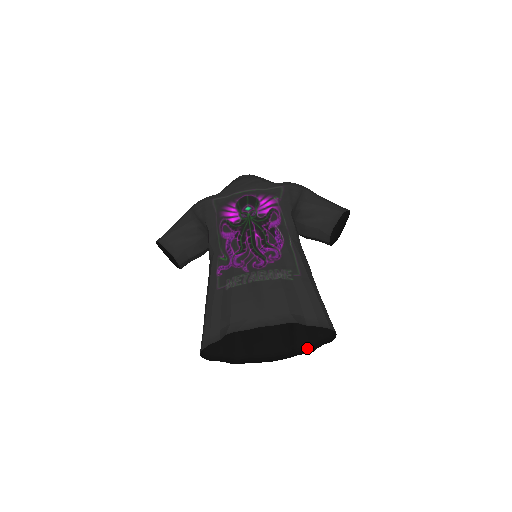
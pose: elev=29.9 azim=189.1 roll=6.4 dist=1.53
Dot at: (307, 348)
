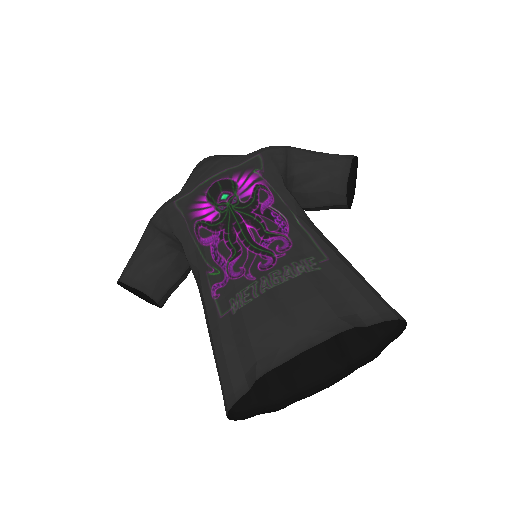
Dot at: (367, 355)
